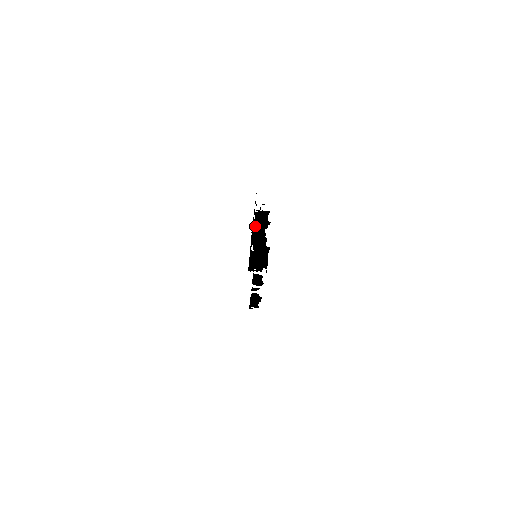
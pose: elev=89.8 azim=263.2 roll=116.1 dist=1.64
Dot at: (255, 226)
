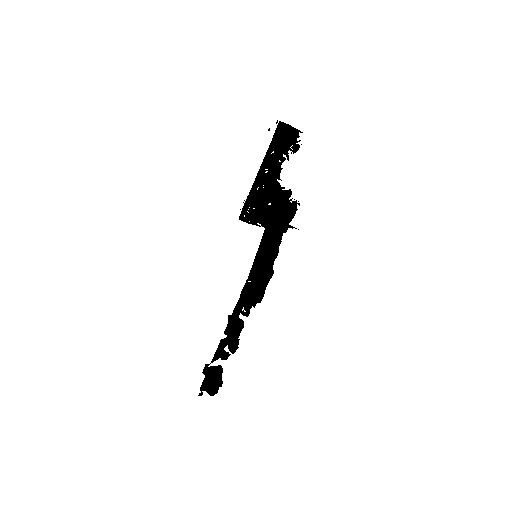
Dot at: (277, 146)
